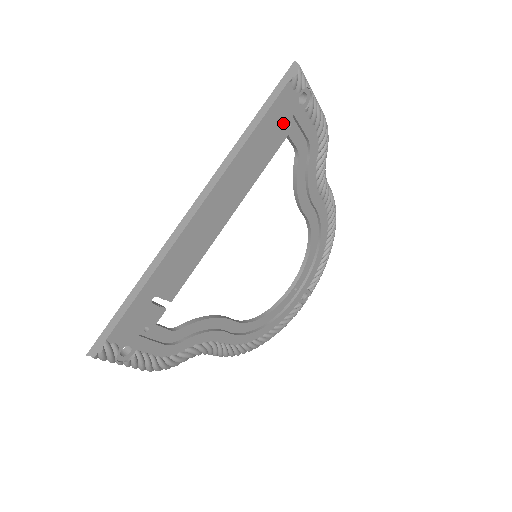
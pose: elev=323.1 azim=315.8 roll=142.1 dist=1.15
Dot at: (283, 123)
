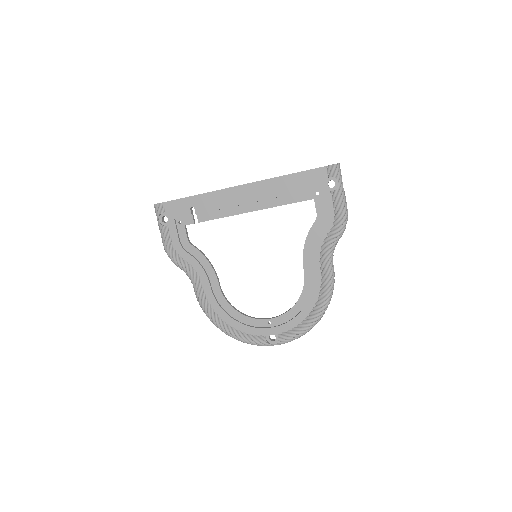
Dot at: (312, 187)
